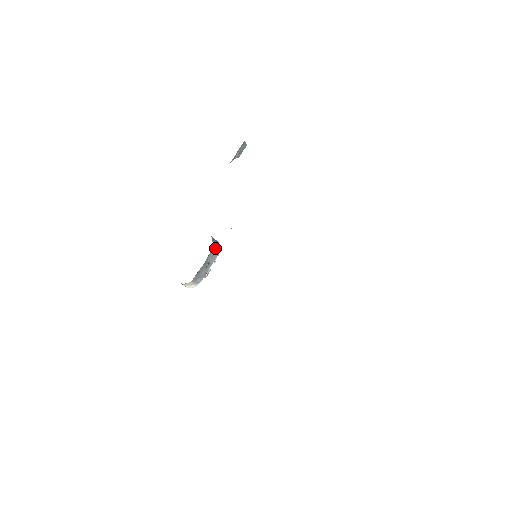
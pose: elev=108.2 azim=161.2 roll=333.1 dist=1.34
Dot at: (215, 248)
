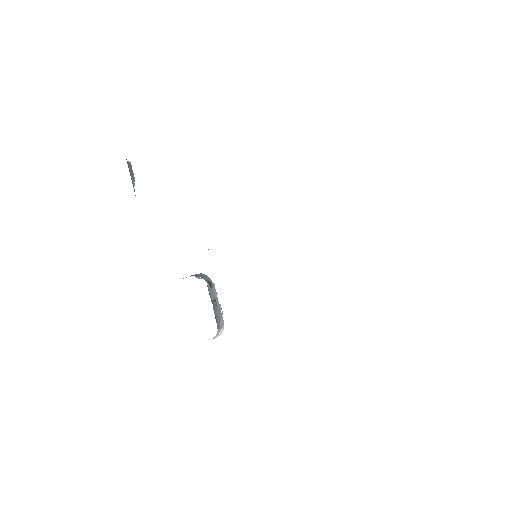
Dot at: (207, 282)
